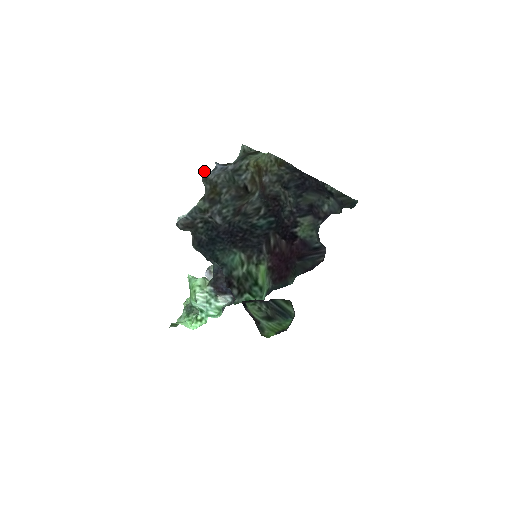
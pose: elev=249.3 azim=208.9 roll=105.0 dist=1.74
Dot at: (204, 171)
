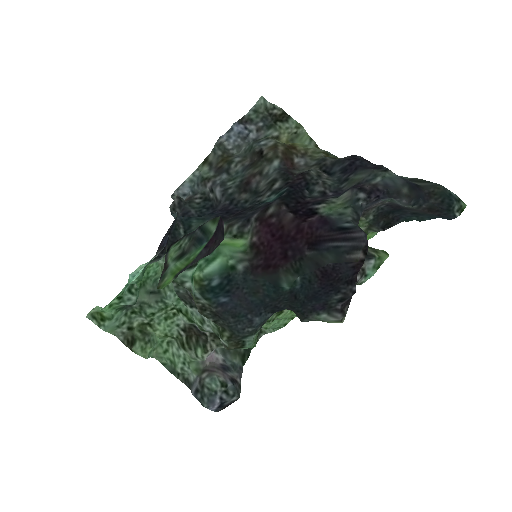
Dot at: (221, 138)
